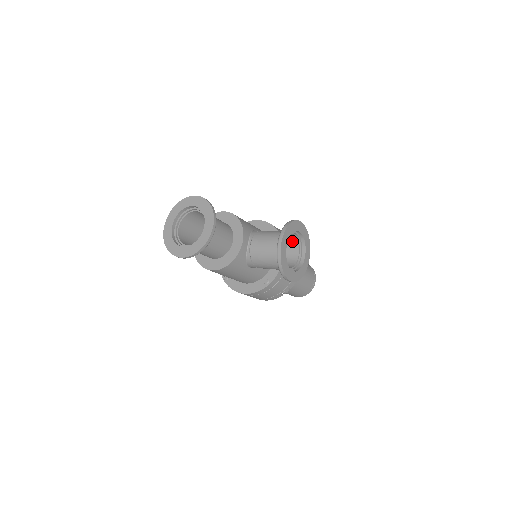
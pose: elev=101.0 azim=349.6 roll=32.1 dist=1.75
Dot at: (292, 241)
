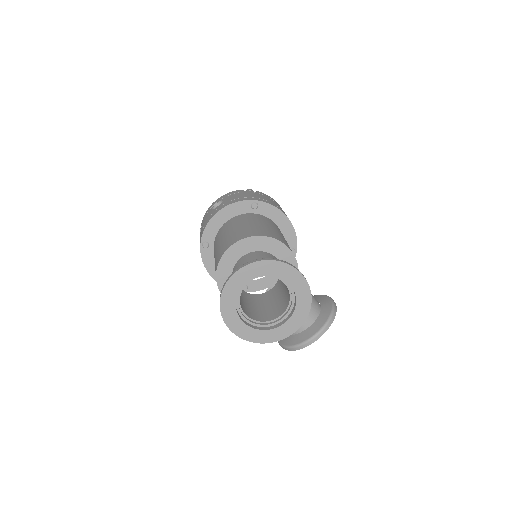
Dot at: occluded
